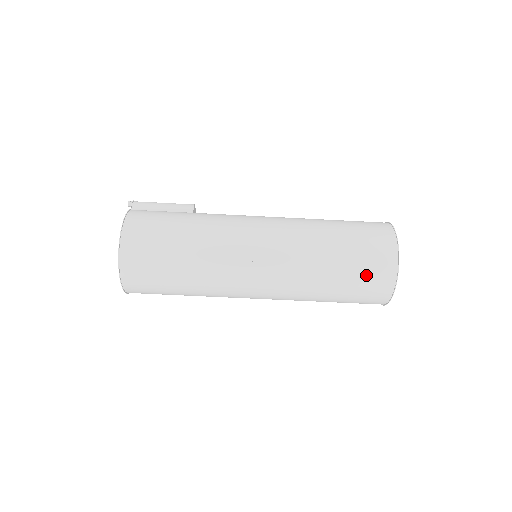
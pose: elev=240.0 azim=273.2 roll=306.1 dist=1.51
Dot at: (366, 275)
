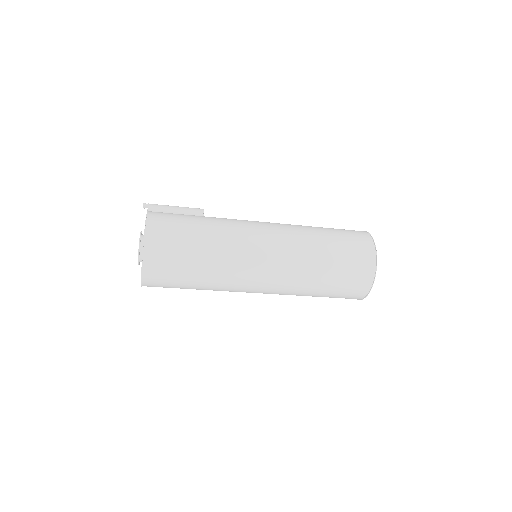
Dot at: (351, 274)
